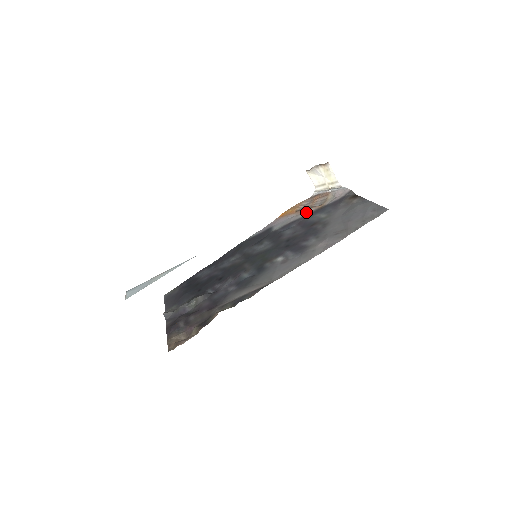
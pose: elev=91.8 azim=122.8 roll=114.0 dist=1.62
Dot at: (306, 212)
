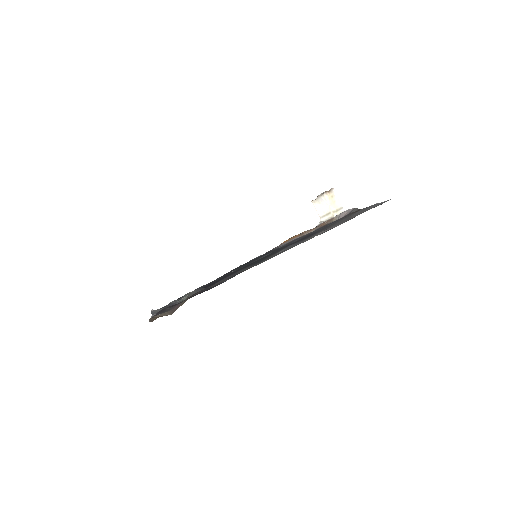
Dot at: (310, 232)
